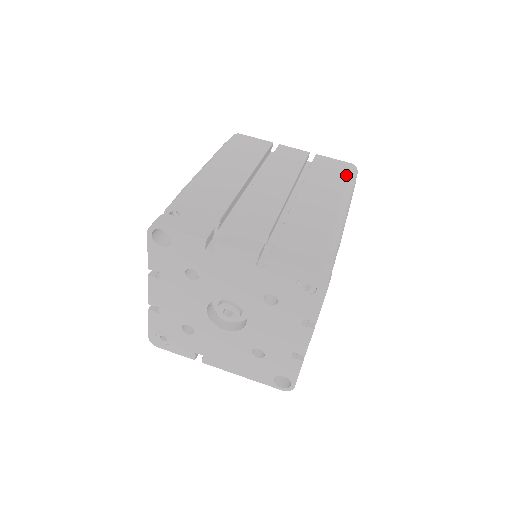
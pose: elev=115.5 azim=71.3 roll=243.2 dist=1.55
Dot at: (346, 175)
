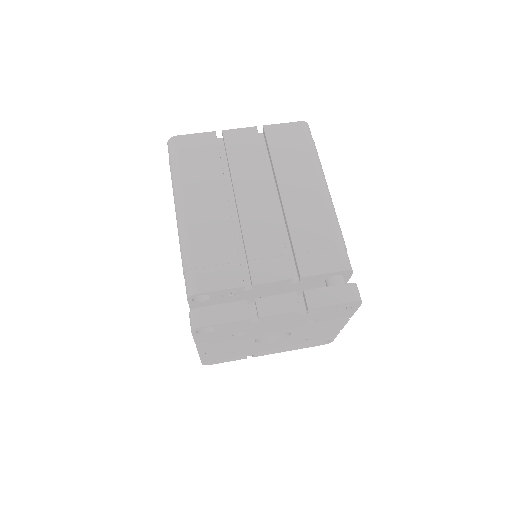
Dot at: (307, 146)
